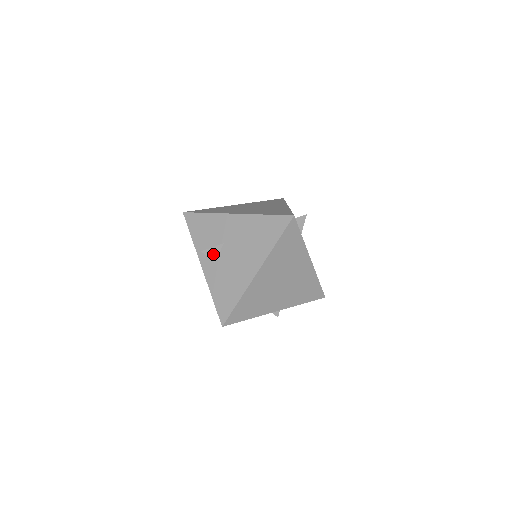
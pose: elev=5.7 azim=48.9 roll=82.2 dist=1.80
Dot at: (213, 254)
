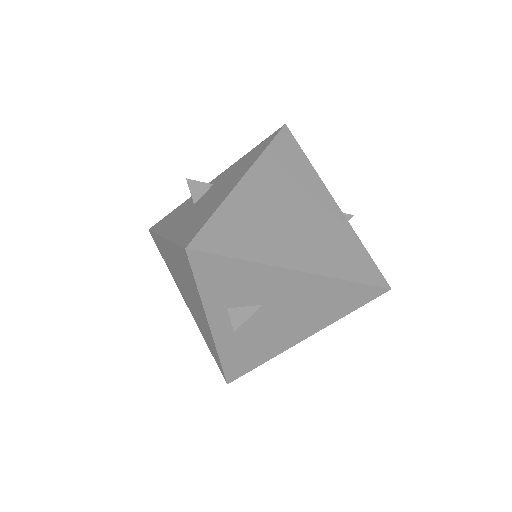
Dot at: occluded
